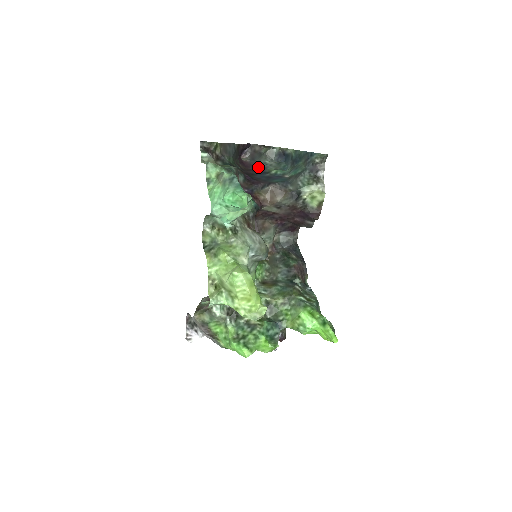
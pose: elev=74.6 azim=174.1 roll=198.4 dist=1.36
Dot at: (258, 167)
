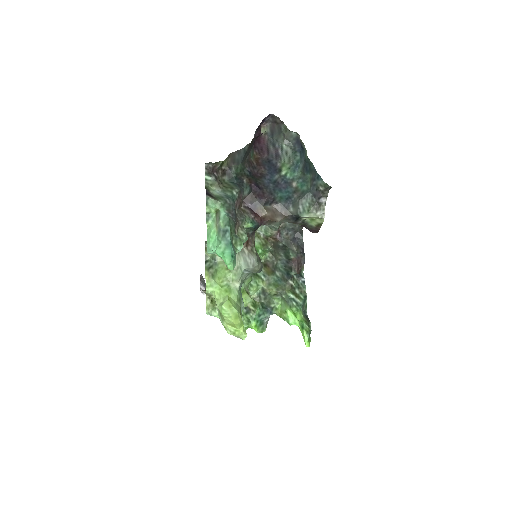
Dot at: (273, 154)
